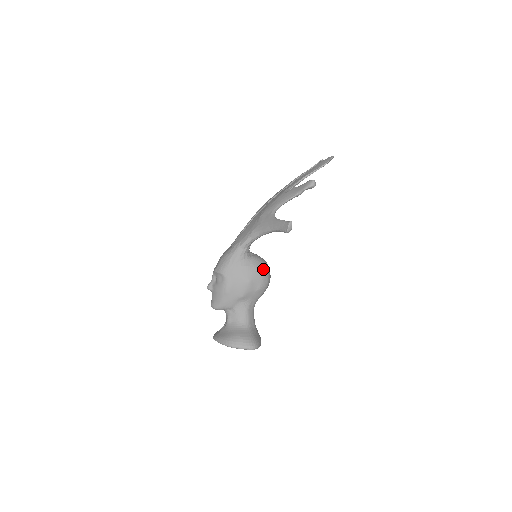
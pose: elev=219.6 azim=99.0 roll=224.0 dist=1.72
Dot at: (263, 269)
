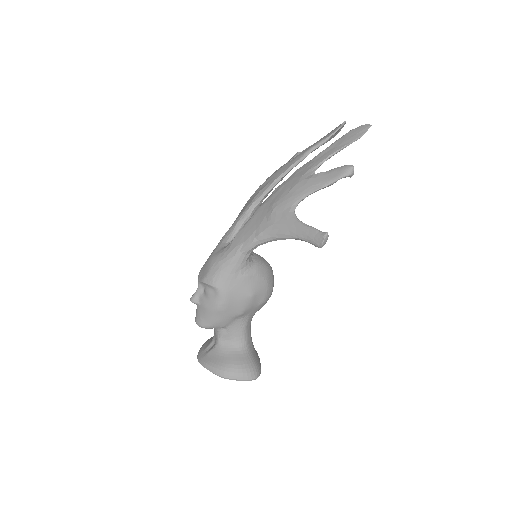
Dot at: (268, 277)
